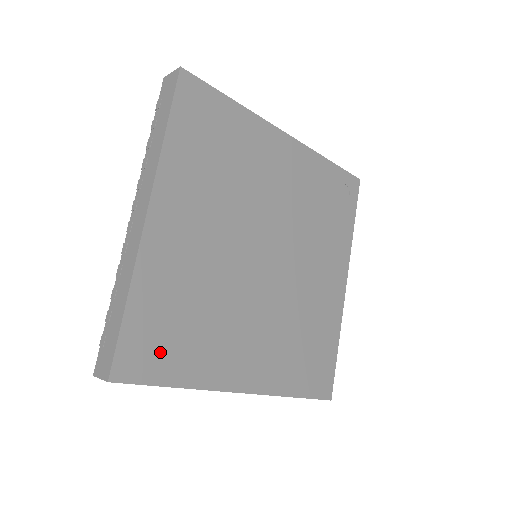
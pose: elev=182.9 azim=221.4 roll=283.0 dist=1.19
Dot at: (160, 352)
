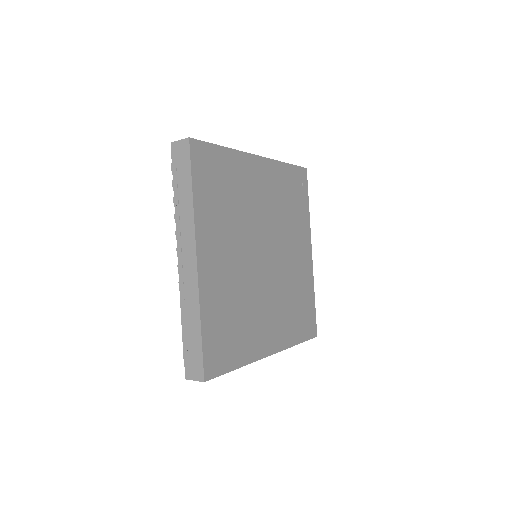
Dot at: (225, 350)
